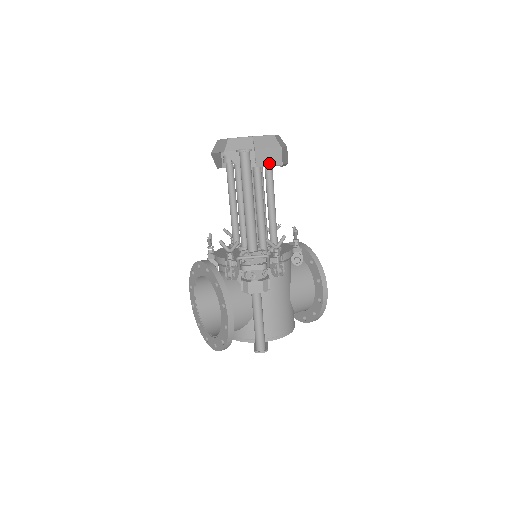
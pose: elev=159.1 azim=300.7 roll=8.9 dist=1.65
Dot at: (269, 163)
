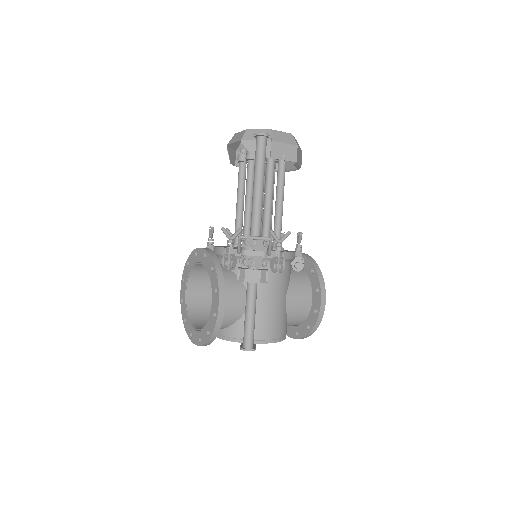
Dot at: (283, 161)
